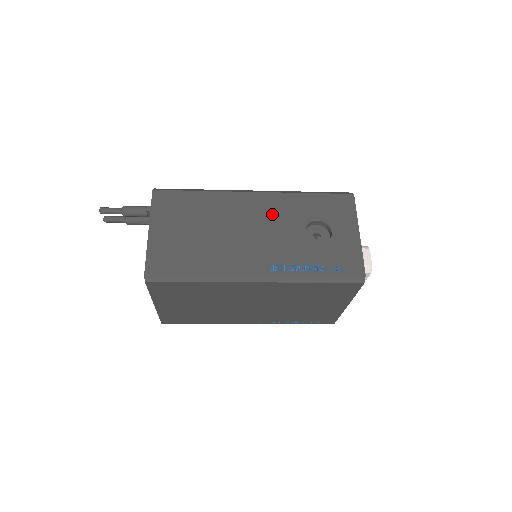
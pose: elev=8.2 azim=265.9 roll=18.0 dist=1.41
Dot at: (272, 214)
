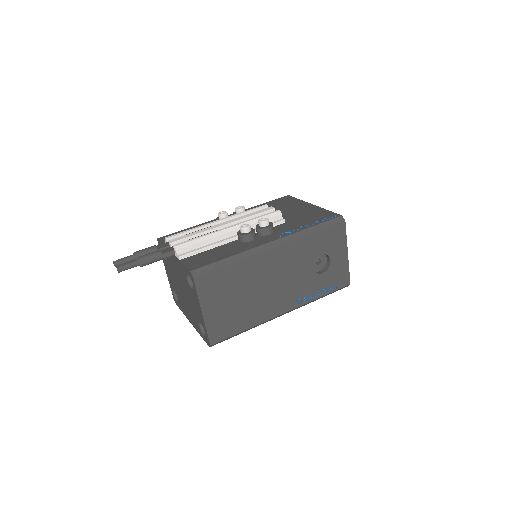
Dot at: (290, 262)
